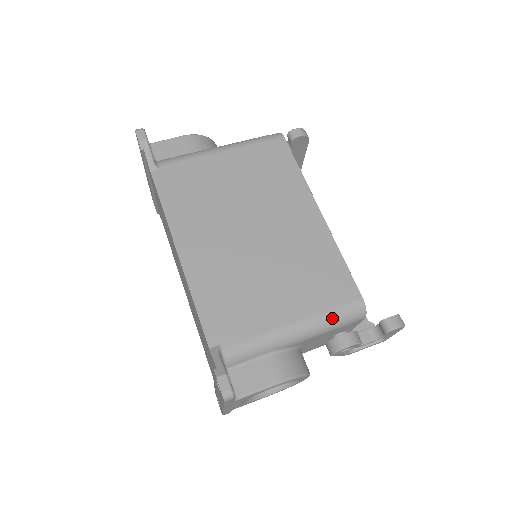
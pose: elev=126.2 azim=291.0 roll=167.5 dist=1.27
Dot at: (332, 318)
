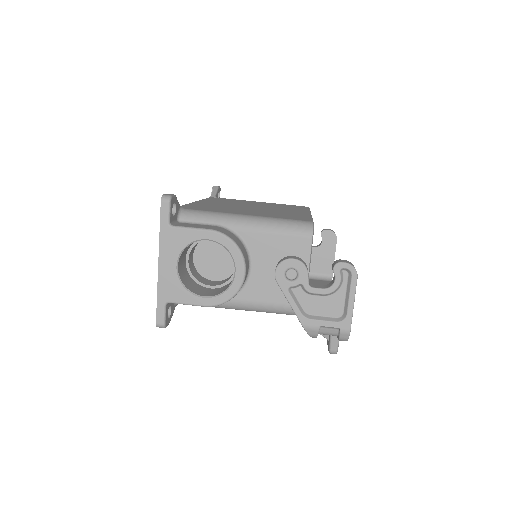
Dot at: (280, 221)
